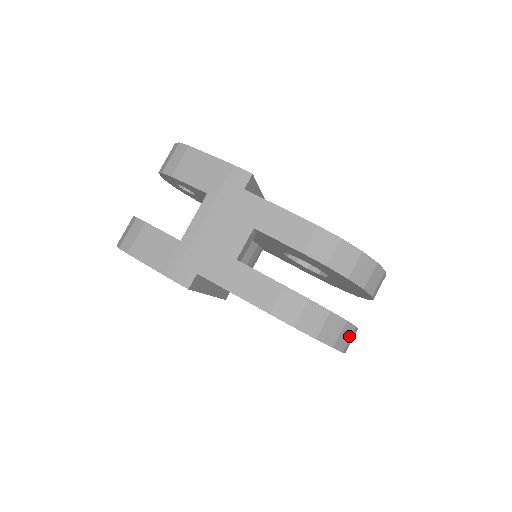
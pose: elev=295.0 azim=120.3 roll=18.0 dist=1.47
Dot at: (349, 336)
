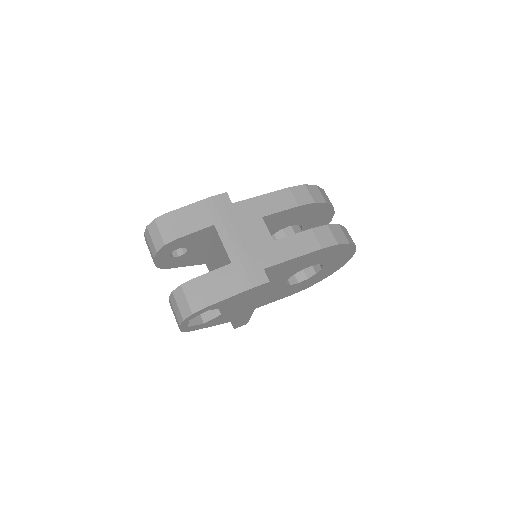
Dot at: occluded
